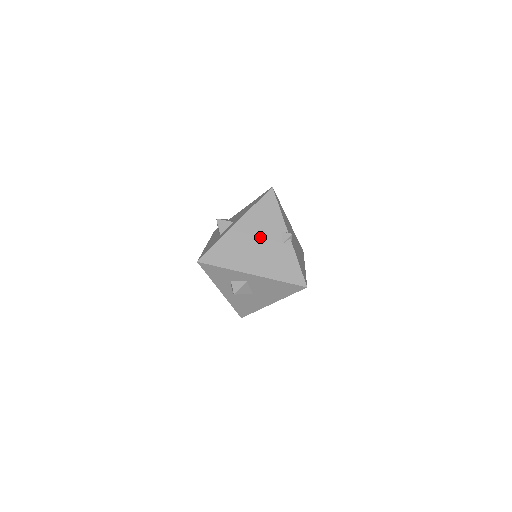
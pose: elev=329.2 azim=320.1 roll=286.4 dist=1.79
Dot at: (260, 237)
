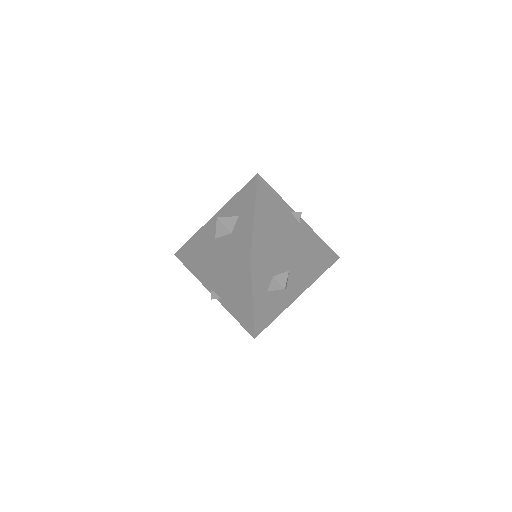
Dot at: (281, 220)
